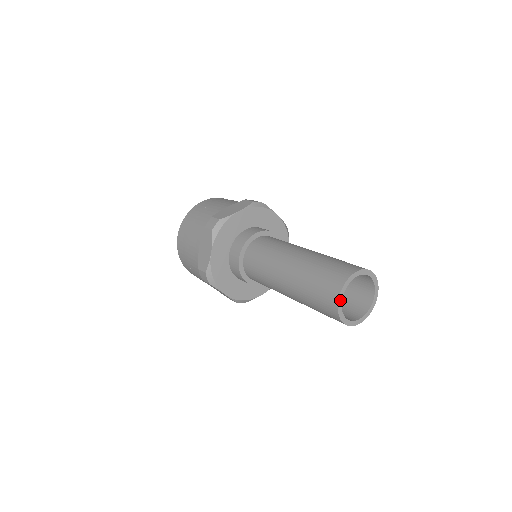
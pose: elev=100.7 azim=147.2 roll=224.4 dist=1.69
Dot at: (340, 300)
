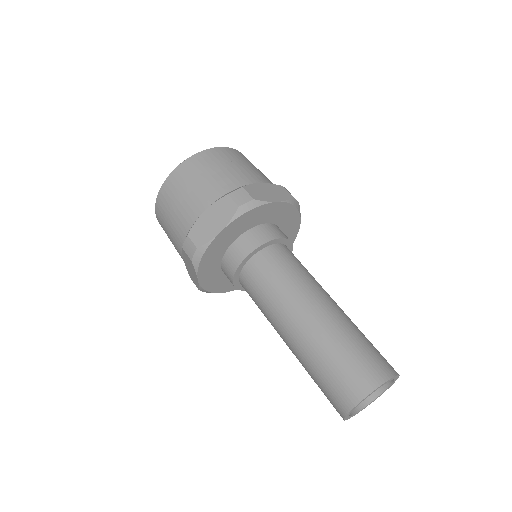
Dot at: (347, 417)
